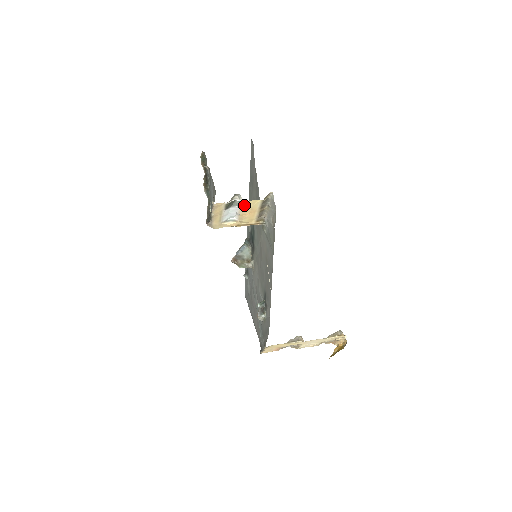
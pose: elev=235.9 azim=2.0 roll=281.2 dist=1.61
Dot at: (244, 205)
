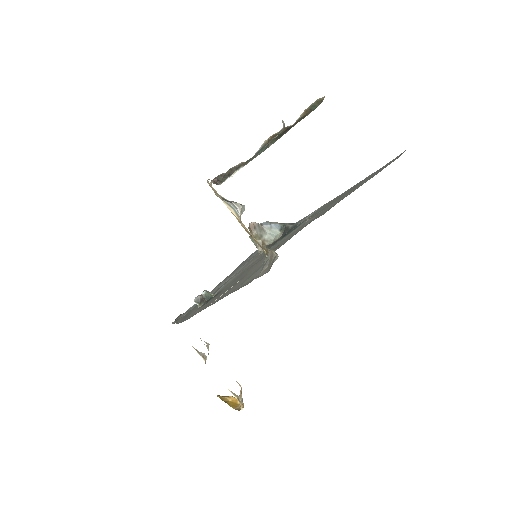
Dot at: occluded
